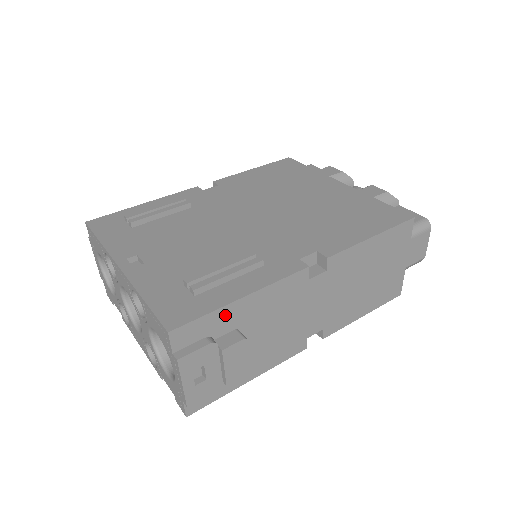
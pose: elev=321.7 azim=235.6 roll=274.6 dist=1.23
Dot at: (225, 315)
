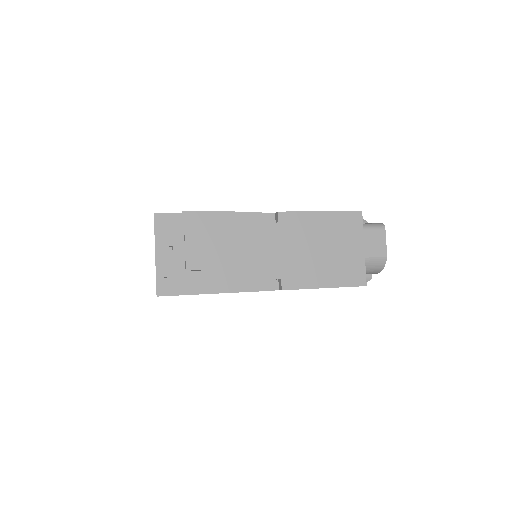
Dot at: (194, 220)
